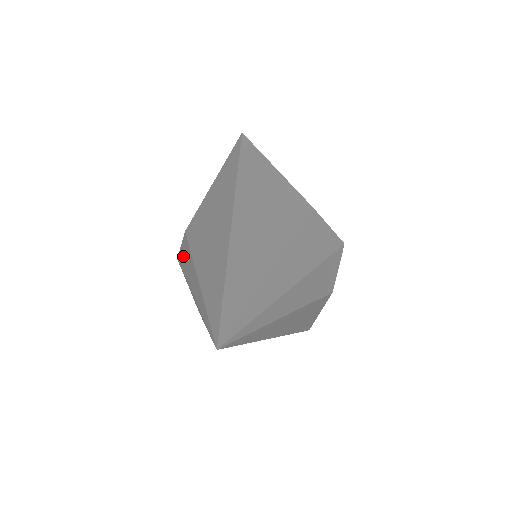
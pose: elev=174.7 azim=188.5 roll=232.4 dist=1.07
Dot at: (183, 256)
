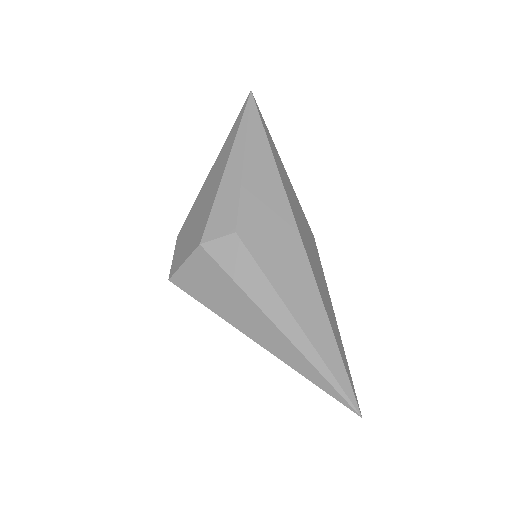
Dot at: (234, 262)
